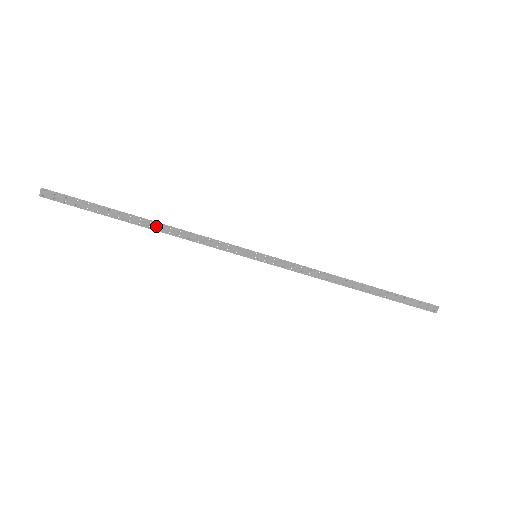
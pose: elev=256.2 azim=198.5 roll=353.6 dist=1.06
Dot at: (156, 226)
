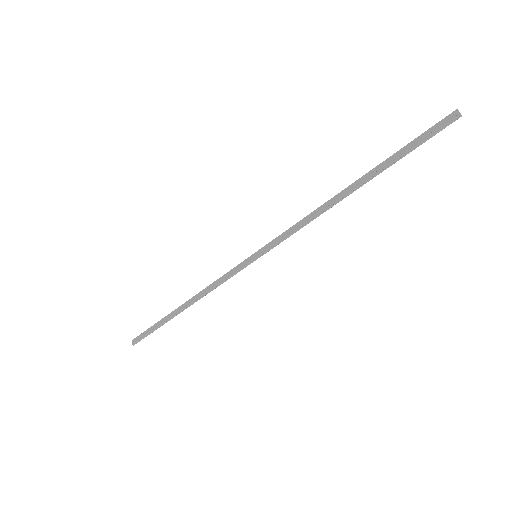
Dot at: (189, 302)
